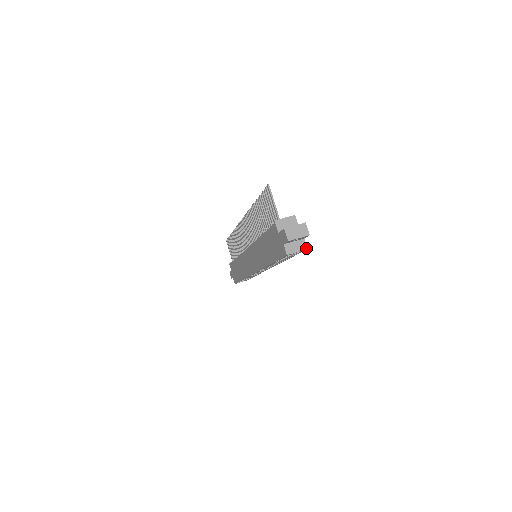
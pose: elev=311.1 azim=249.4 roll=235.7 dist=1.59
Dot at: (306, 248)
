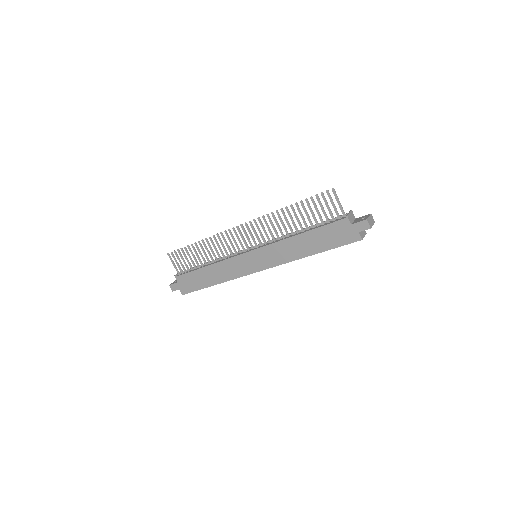
Dot at: (366, 233)
